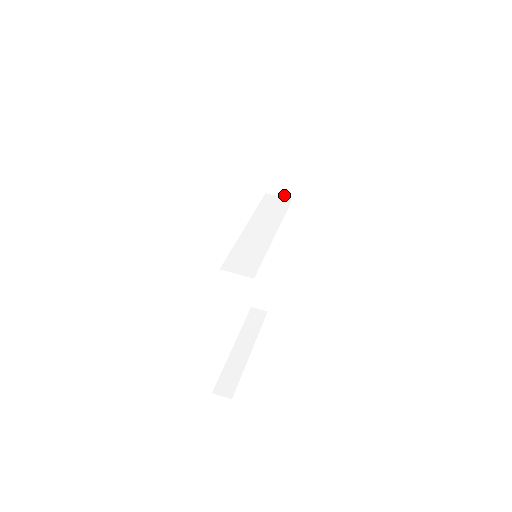
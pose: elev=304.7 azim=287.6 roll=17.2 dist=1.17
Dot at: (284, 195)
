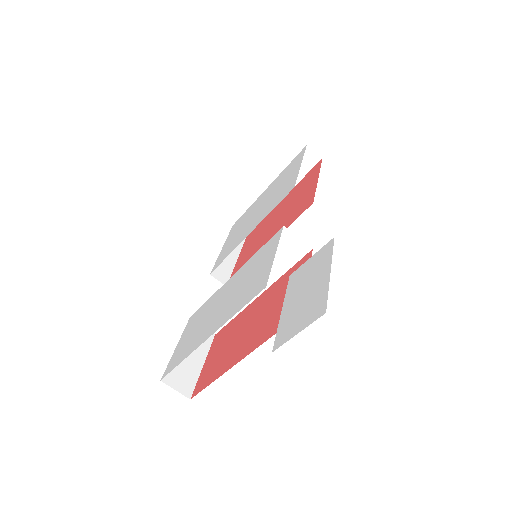
Dot at: (303, 243)
